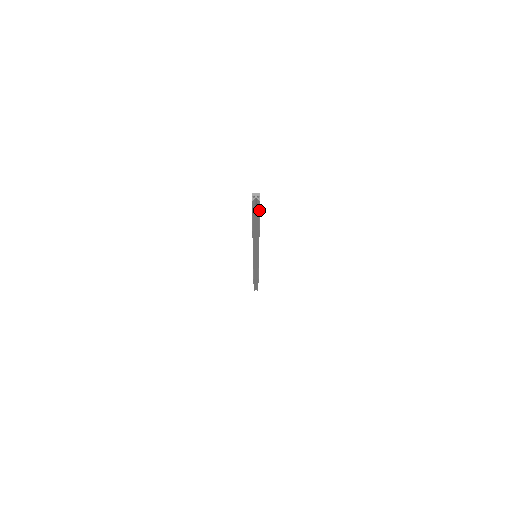
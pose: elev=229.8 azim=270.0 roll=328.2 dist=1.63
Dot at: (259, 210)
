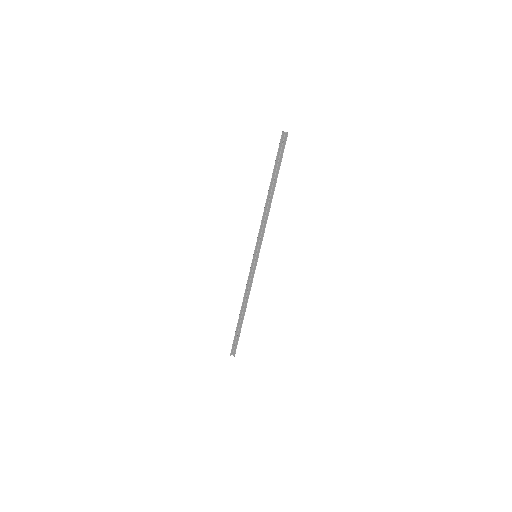
Dot at: occluded
